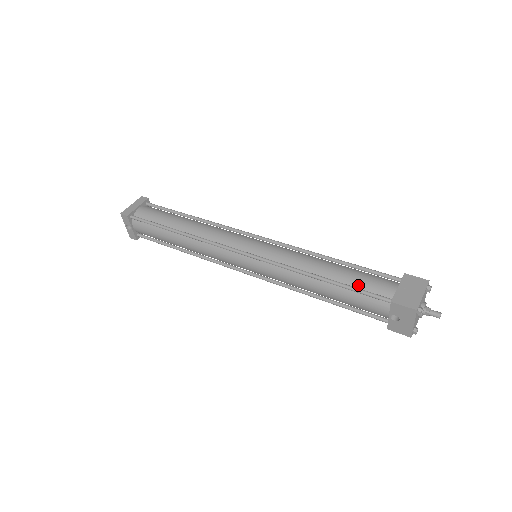
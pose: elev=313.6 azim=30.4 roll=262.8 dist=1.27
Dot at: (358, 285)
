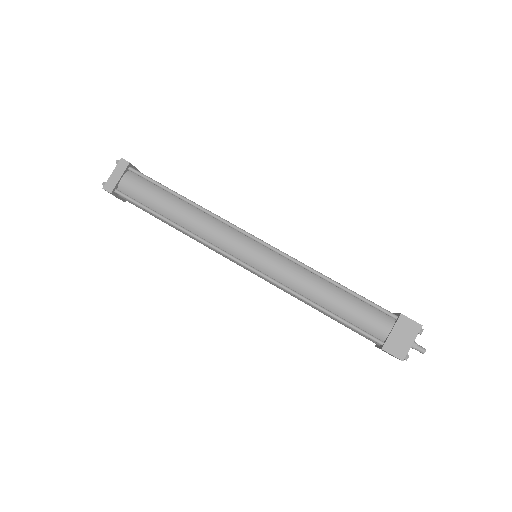
Dot at: (354, 321)
